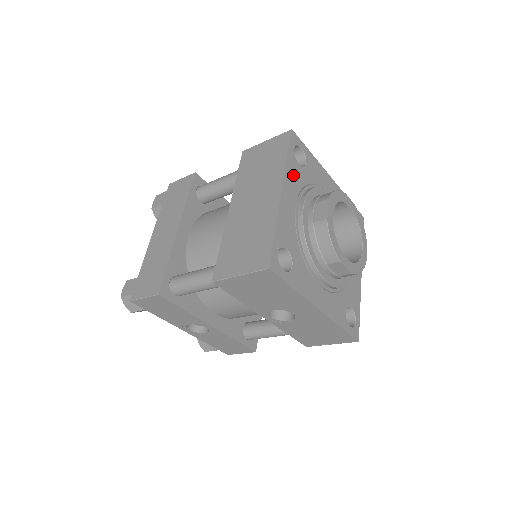
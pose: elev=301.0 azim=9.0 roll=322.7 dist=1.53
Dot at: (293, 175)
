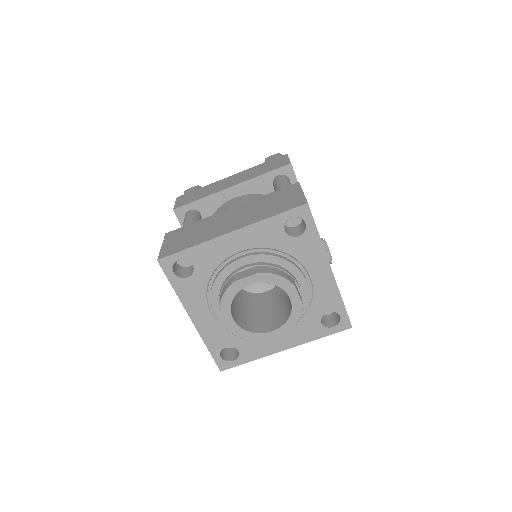
Dot at: (264, 232)
